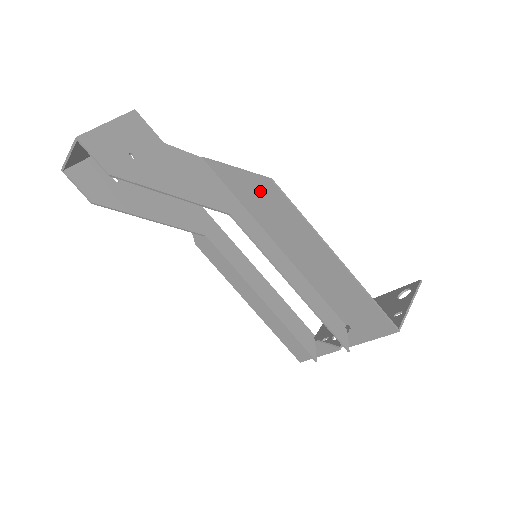
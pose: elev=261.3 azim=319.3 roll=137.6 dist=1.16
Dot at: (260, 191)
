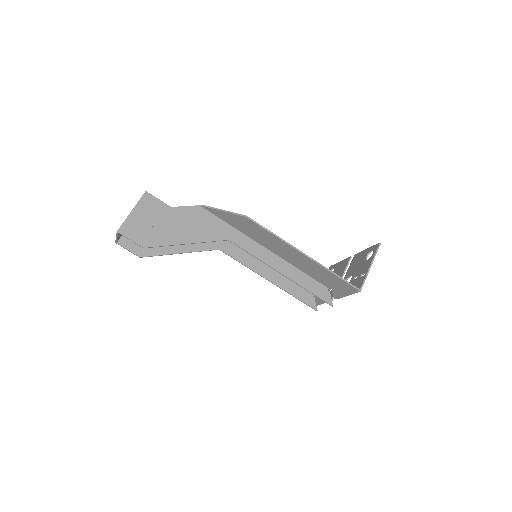
Dot at: (243, 222)
